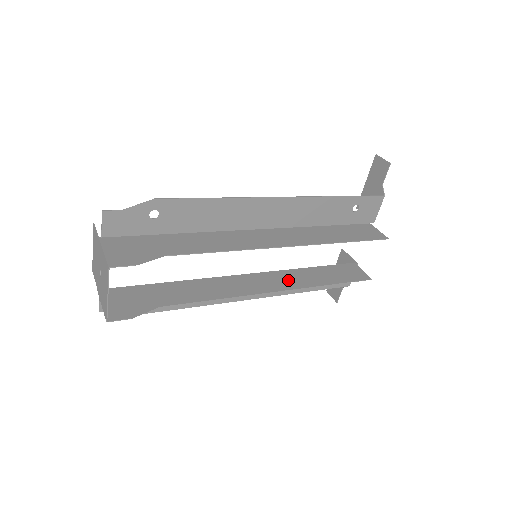
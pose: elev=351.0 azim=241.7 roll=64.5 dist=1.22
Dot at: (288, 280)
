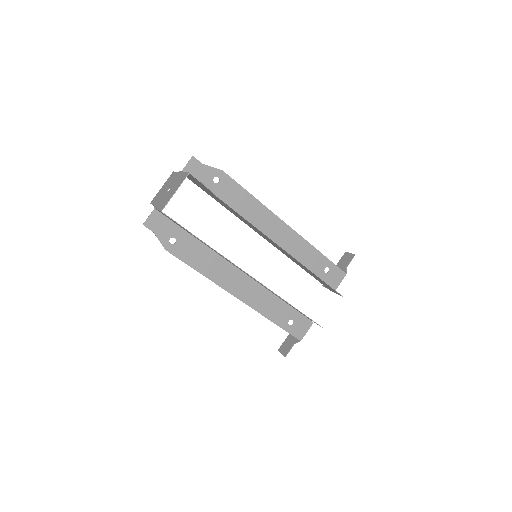
Dot at: occluded
